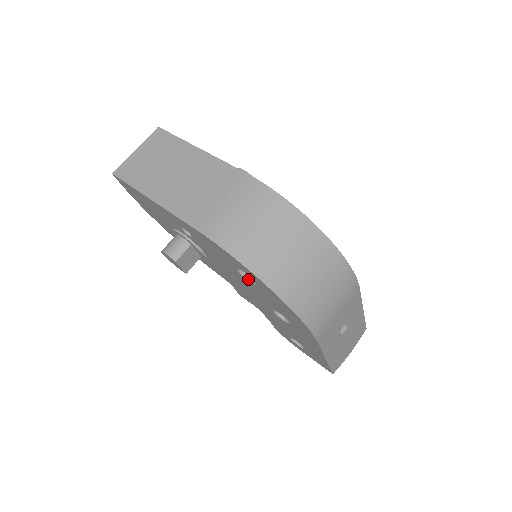
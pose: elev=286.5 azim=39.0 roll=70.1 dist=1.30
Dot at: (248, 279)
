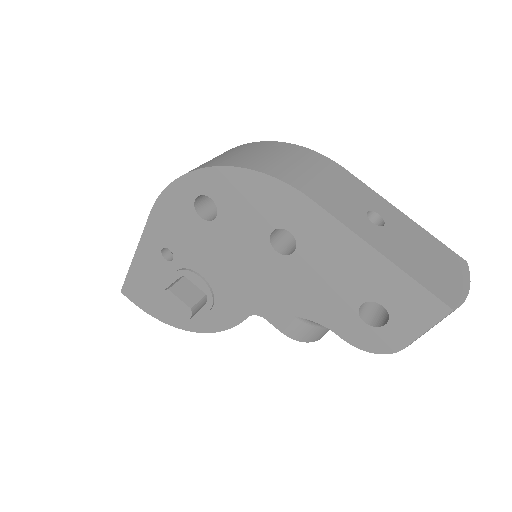
Dot at: (215, 218)
